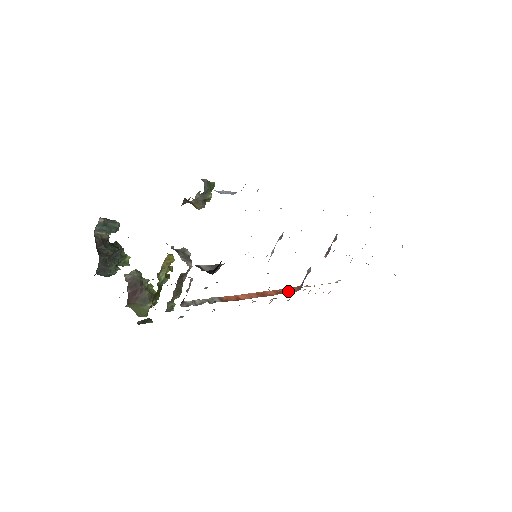
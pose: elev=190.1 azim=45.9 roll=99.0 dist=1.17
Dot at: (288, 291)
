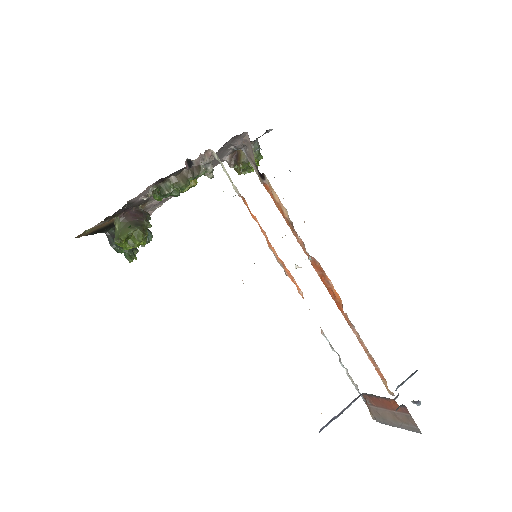
Dot at: occluded
